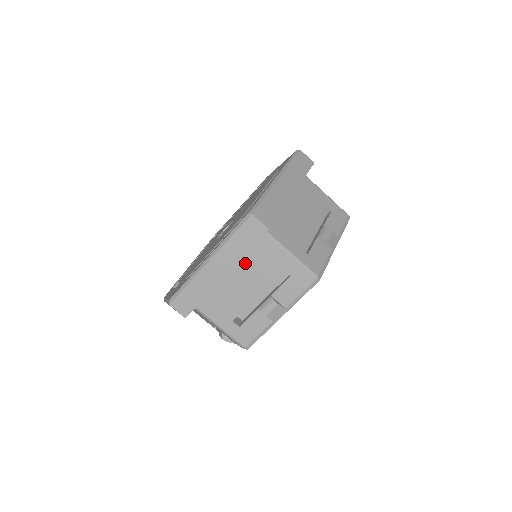
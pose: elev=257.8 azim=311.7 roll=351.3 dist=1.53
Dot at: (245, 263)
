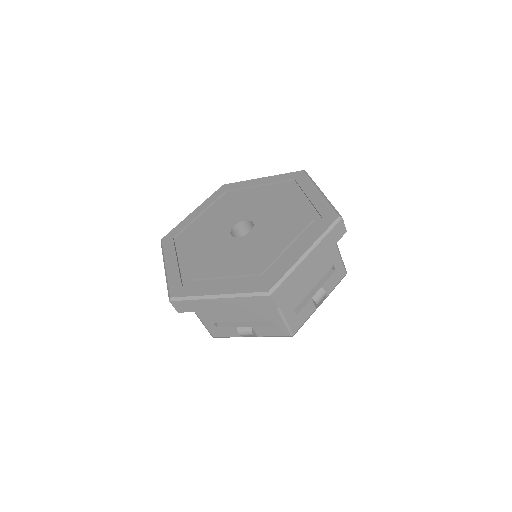
Dot at: occluded
